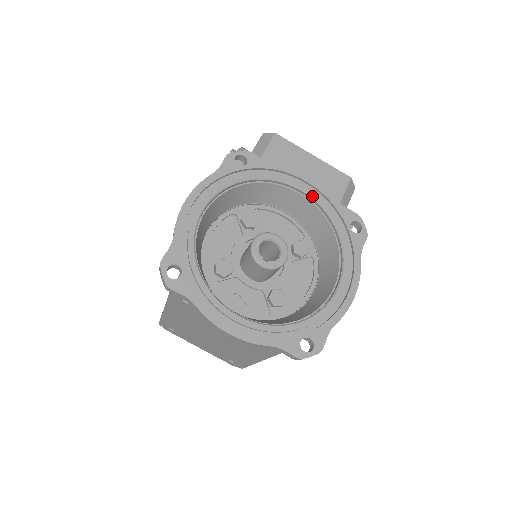
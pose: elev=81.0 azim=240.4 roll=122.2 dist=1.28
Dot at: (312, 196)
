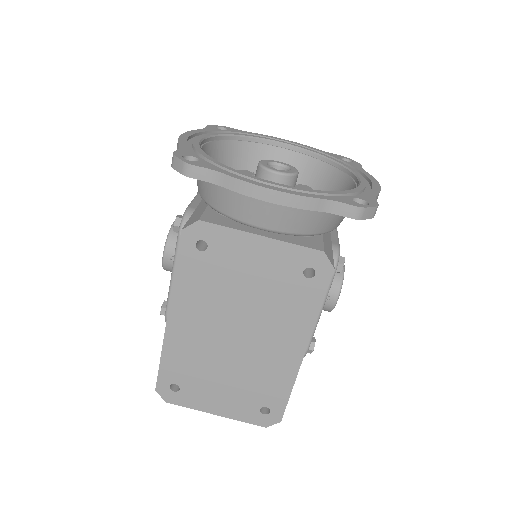
Dot at: (296, 146)
